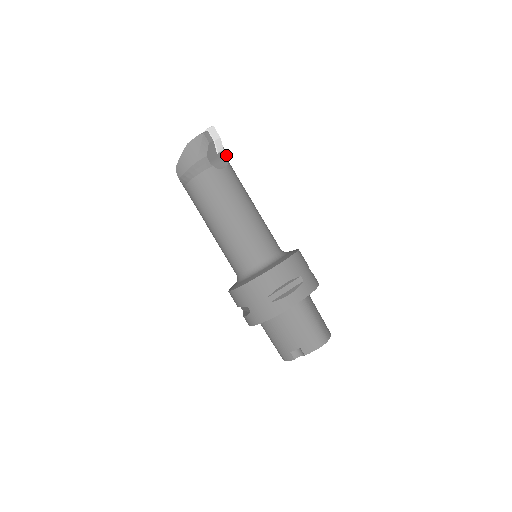
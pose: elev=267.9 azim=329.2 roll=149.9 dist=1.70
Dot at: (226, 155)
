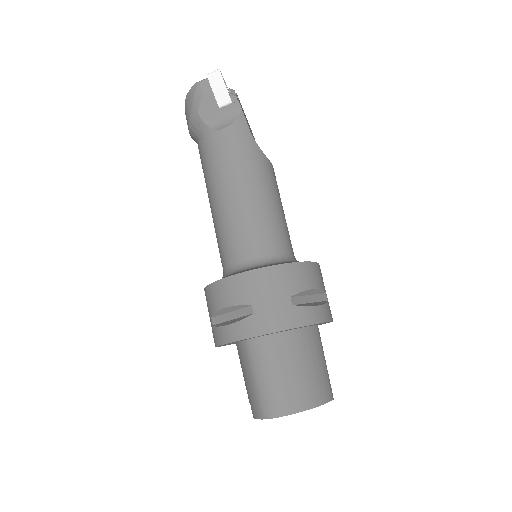
Dot at: (239, 108)
